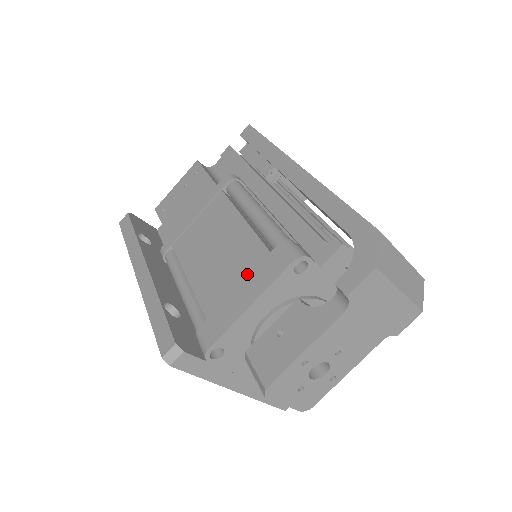
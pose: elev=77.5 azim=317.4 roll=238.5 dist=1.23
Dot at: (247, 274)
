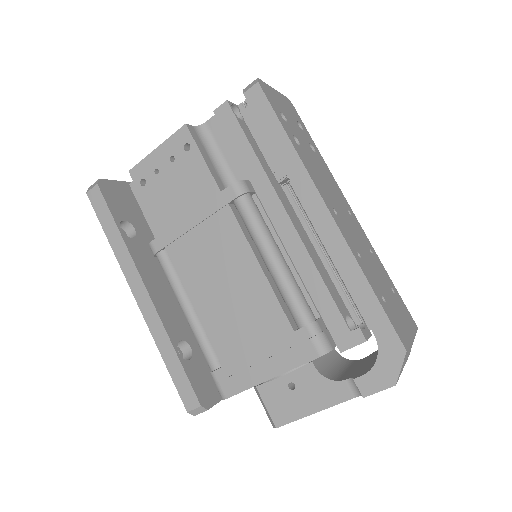
Dot at: (267, 342)
